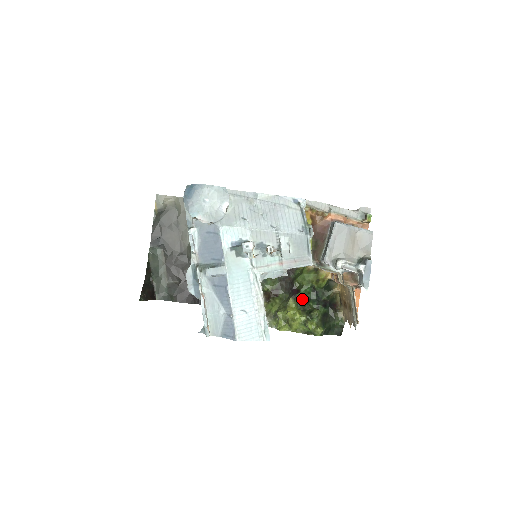
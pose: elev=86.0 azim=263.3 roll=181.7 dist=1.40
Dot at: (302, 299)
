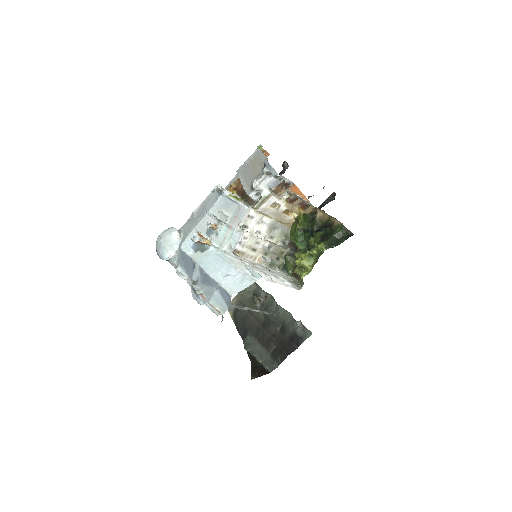
Dot at: (303, 246)
